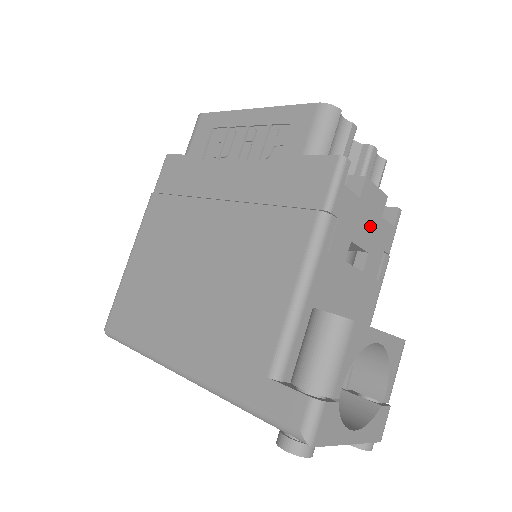
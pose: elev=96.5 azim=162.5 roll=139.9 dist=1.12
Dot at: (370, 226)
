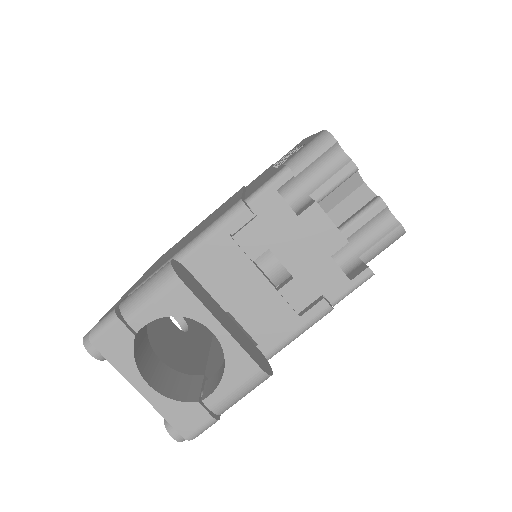
Dot at: (306, 253)
